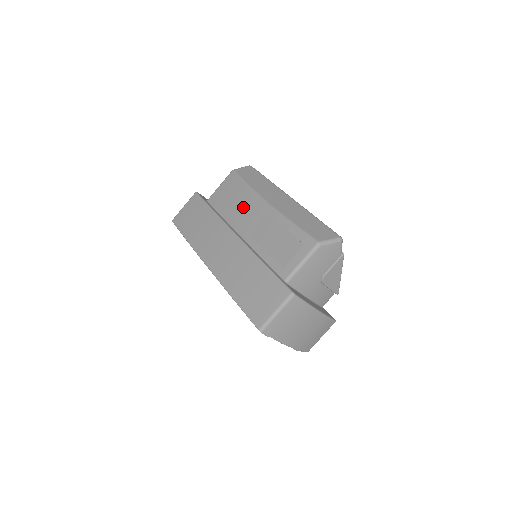
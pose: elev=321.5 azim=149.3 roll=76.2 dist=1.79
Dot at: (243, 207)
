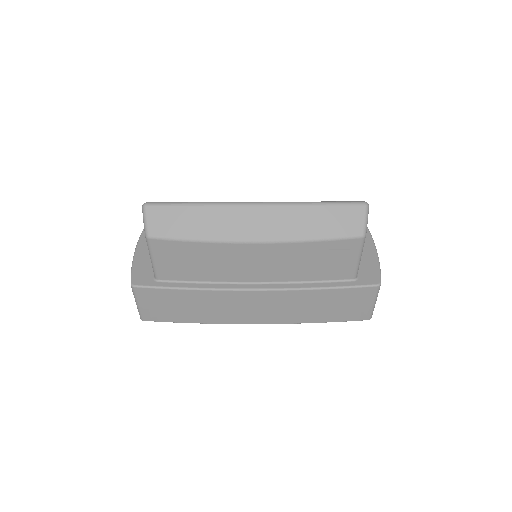
Dot at: (226, 262)
